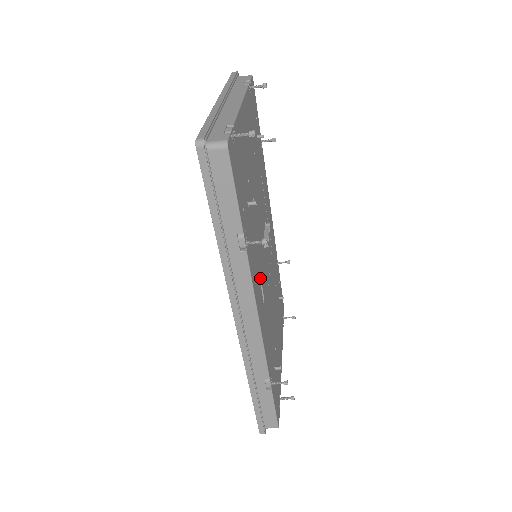
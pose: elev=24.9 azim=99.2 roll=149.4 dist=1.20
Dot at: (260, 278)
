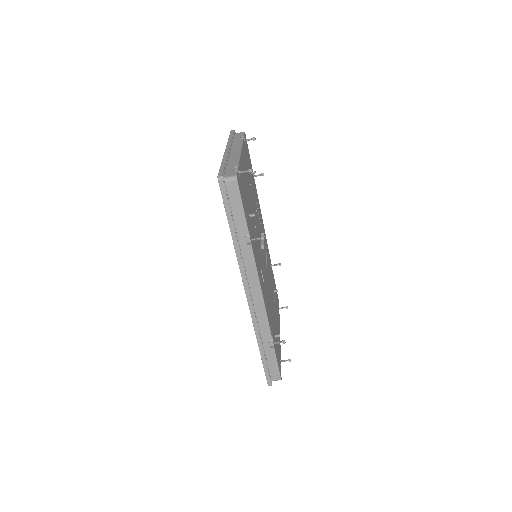
Dot at: (261, 268)
